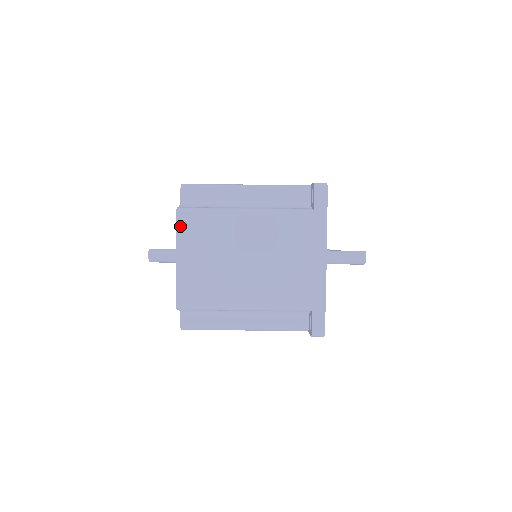
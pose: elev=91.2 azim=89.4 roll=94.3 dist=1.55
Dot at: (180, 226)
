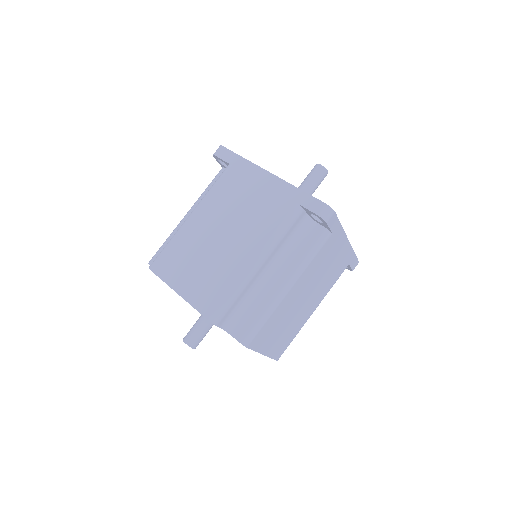
Dot at: (159, 272)
